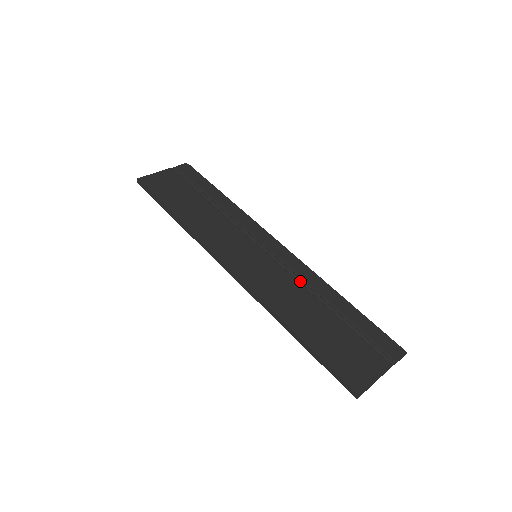
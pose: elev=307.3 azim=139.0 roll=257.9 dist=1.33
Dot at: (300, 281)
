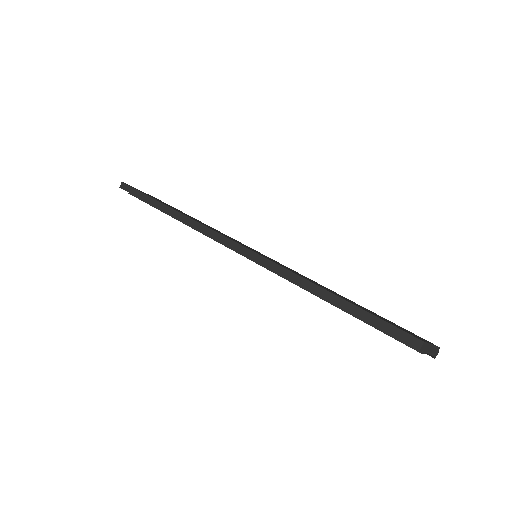
Dot at: occluded
